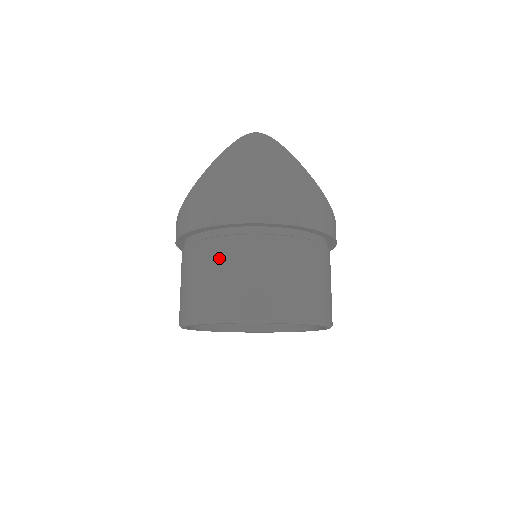
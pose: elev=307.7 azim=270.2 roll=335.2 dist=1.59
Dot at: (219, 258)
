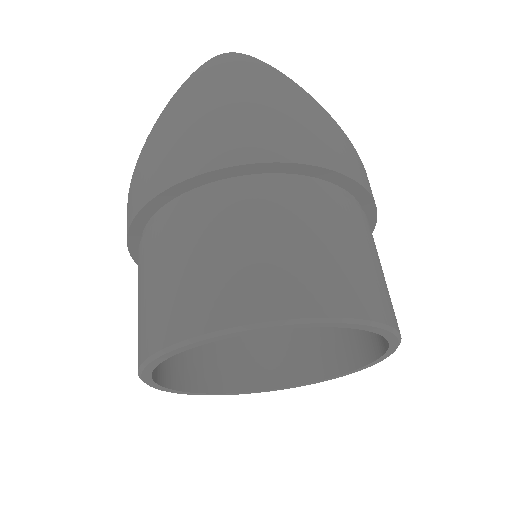
Dot at: (188, 233)
